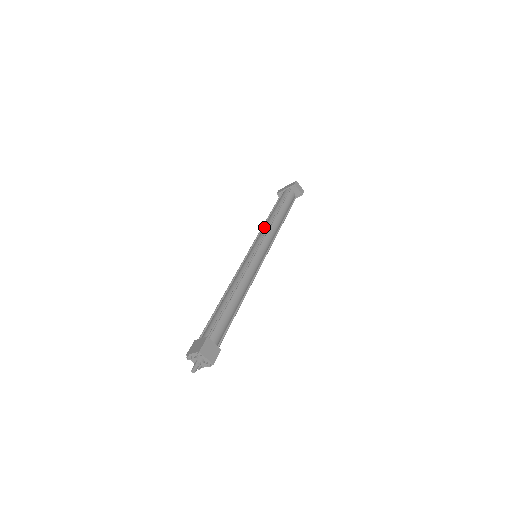
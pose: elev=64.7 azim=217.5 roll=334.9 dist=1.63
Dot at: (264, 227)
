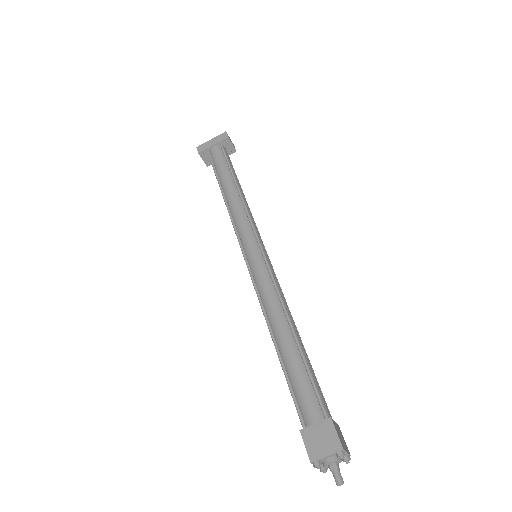
Dot at: (236, 208)
